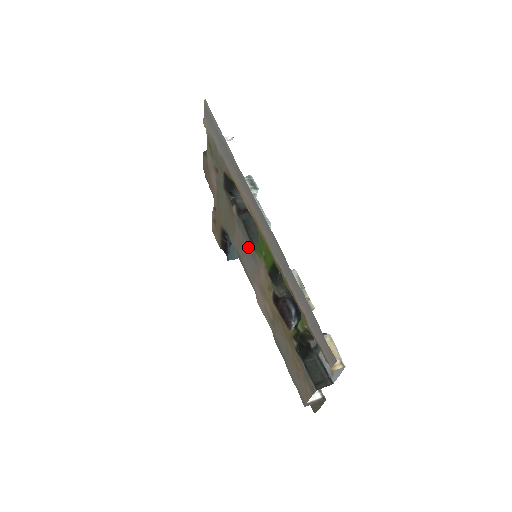
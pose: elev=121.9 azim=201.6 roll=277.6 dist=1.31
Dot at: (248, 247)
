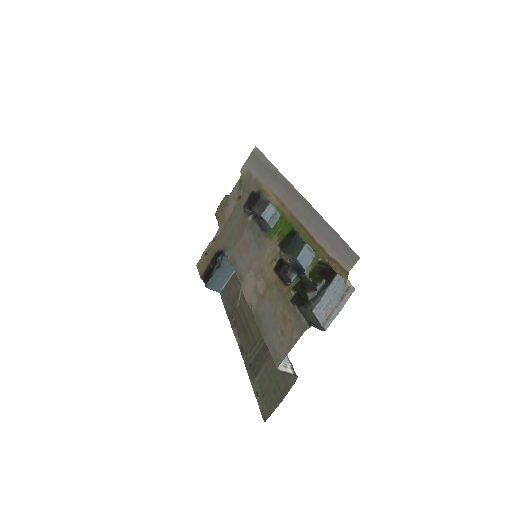
Dot at: (256, 240)
